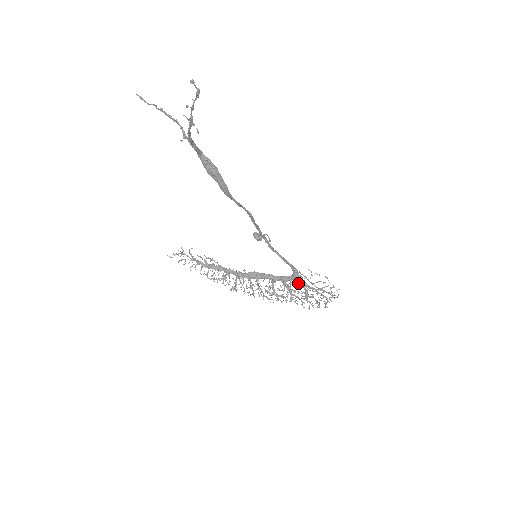
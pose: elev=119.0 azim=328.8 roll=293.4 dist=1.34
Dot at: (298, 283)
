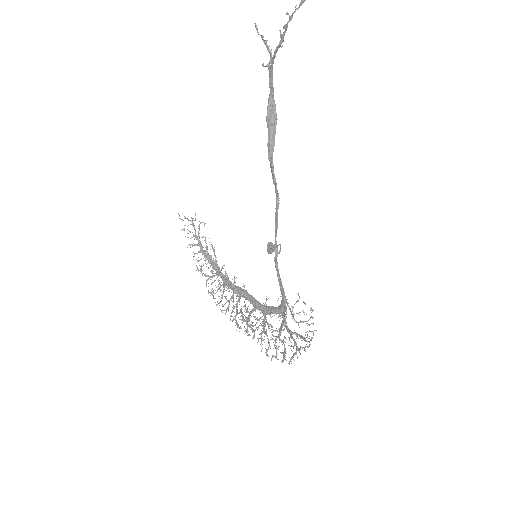
Dot at: (278, 316)
